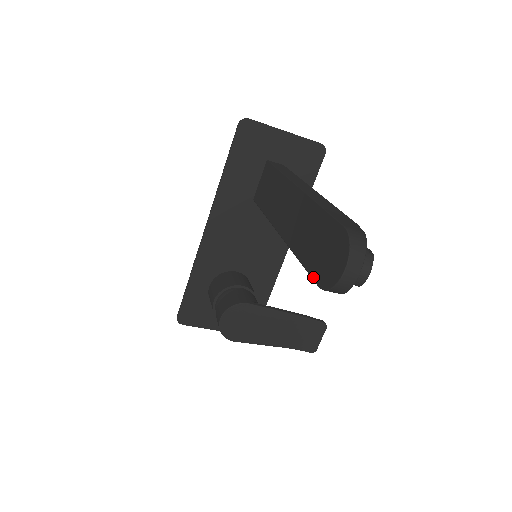
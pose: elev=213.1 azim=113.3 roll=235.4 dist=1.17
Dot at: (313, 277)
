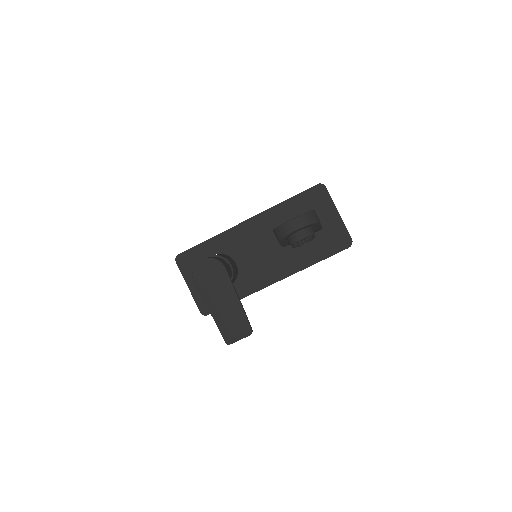
Dot at: occluded
